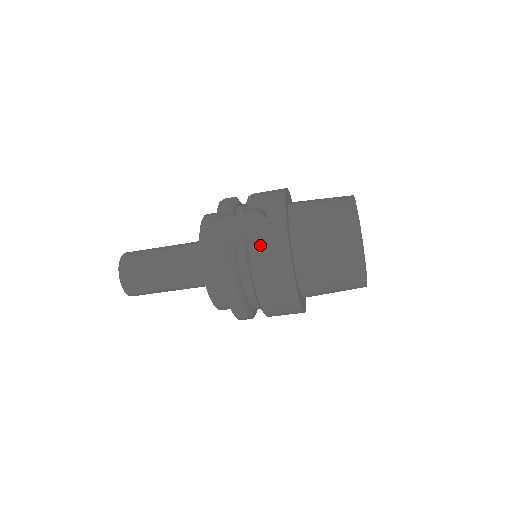
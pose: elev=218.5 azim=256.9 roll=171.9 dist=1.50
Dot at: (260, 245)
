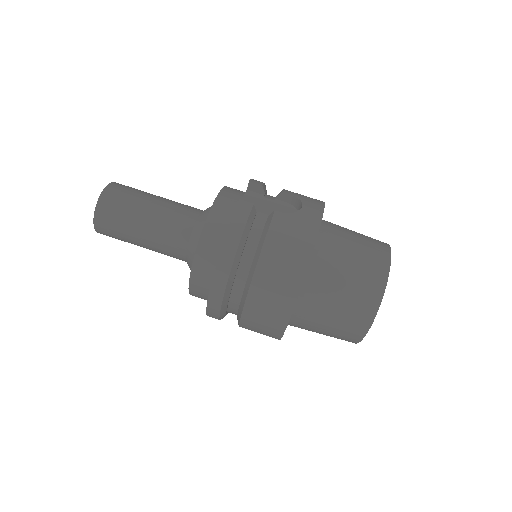
Dot at: (285, 224)
